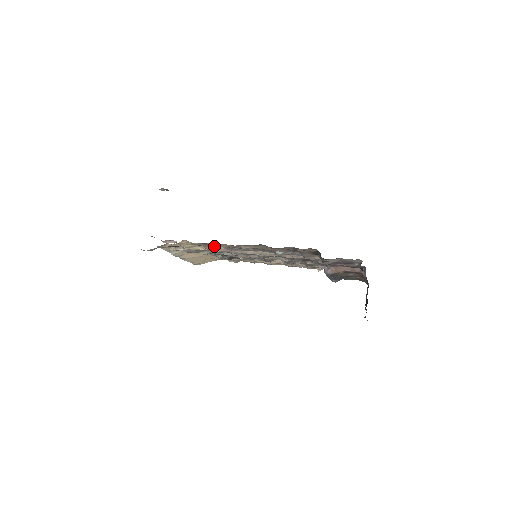
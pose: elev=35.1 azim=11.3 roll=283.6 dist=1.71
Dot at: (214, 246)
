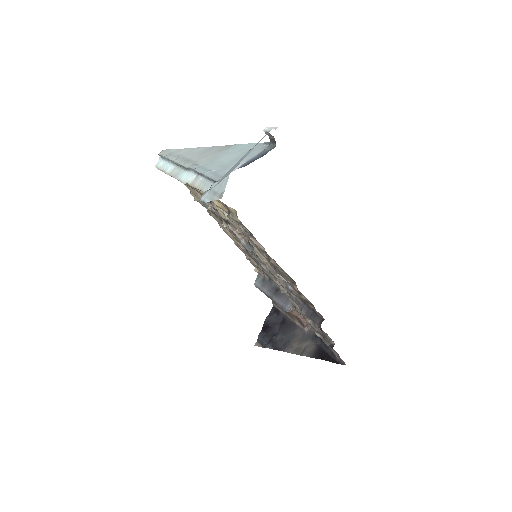
Dot at: occluded
